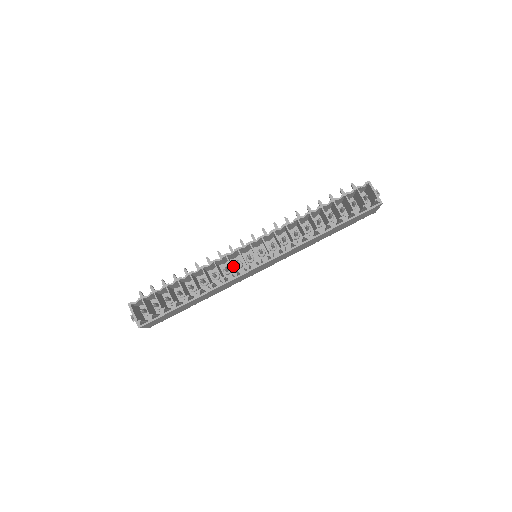
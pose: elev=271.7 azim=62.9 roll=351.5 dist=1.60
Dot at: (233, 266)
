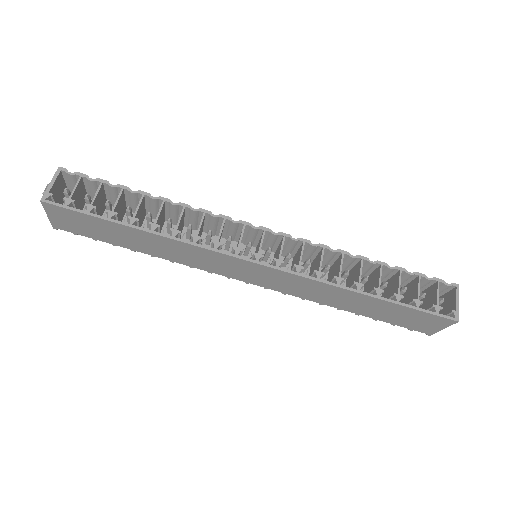
Dot at: occluded
